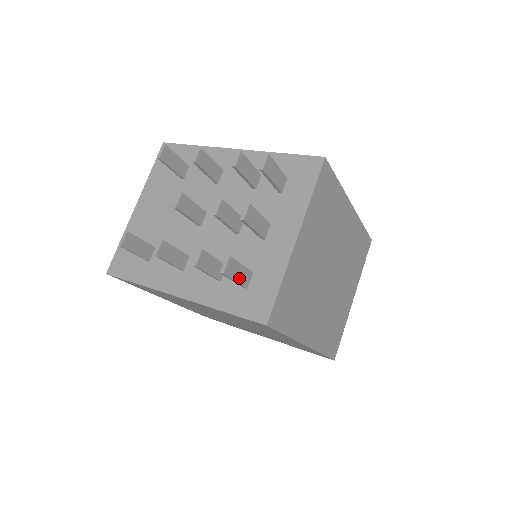
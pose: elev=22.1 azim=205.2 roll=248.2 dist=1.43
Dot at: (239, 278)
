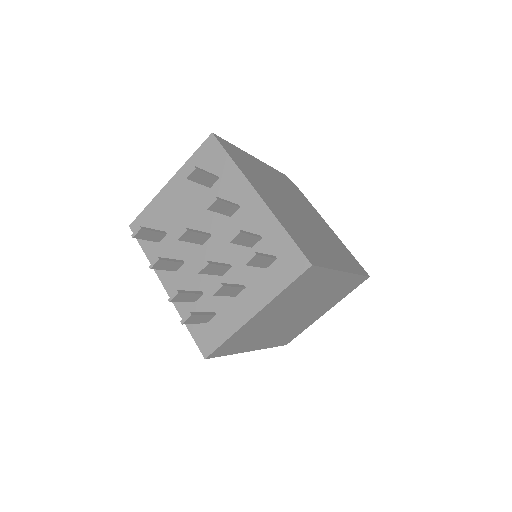
Dot at: (199, 321)
